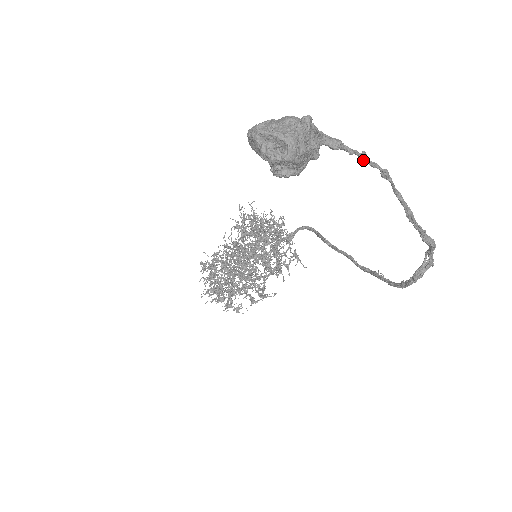
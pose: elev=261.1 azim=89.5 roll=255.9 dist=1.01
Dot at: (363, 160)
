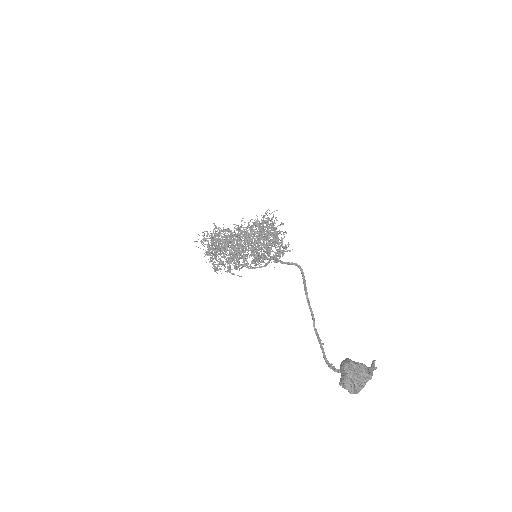
Dot at: occluded
